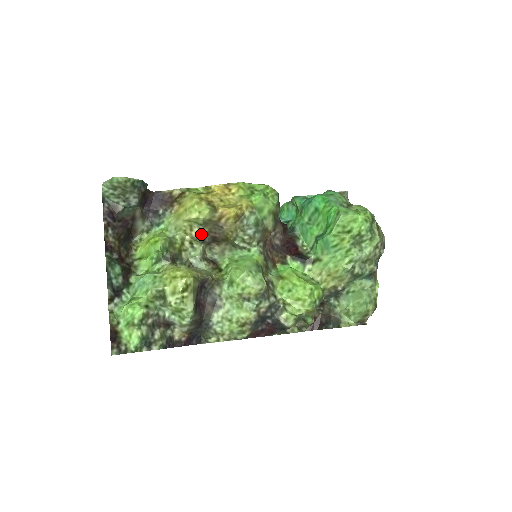
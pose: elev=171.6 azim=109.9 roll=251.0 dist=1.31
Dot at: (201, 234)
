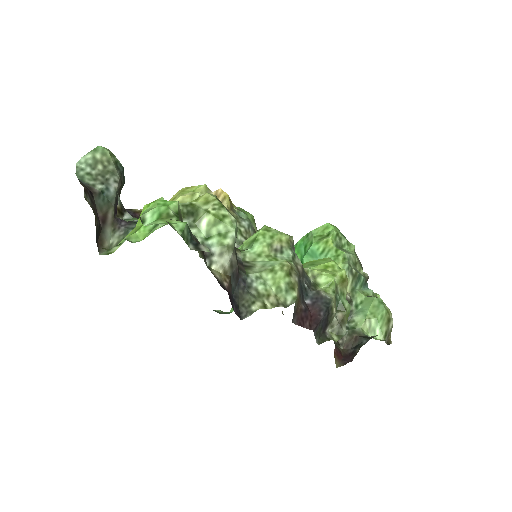
Dot at: occluded
